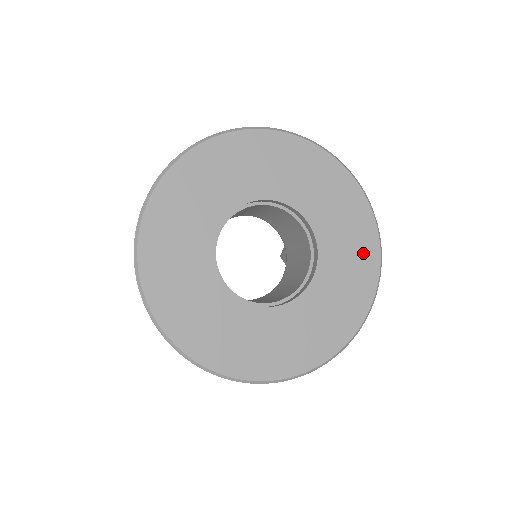
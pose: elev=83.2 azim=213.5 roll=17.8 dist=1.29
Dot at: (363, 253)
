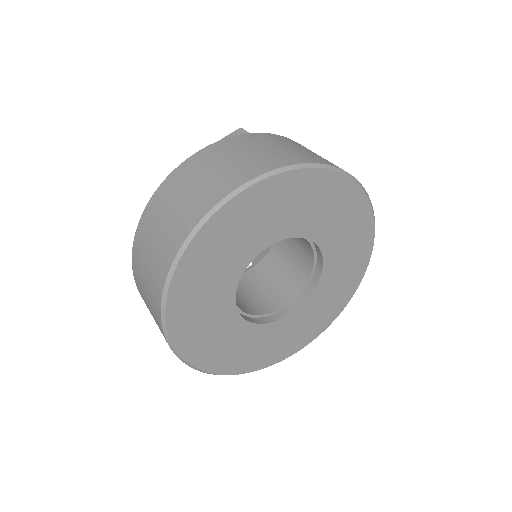
Dot at: (332, 308)
